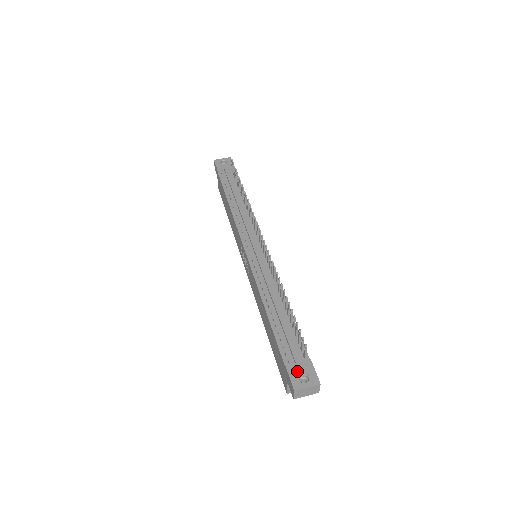
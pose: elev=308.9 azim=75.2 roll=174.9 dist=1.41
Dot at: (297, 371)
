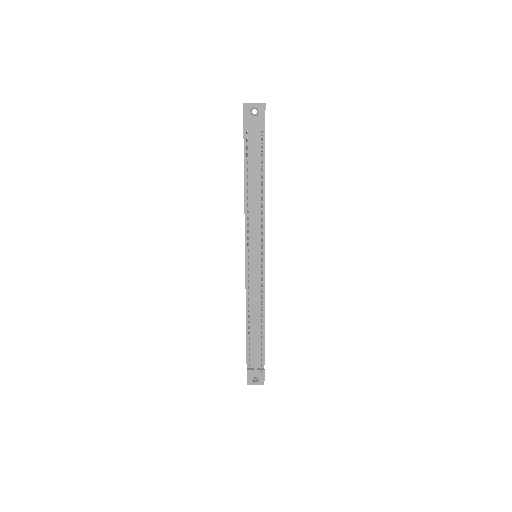
Dot at: (253, 375)
